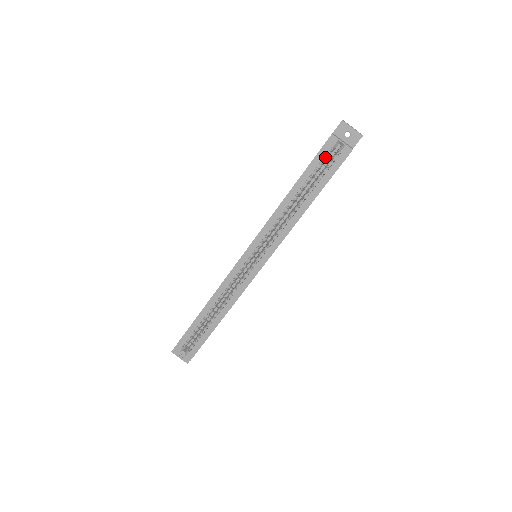
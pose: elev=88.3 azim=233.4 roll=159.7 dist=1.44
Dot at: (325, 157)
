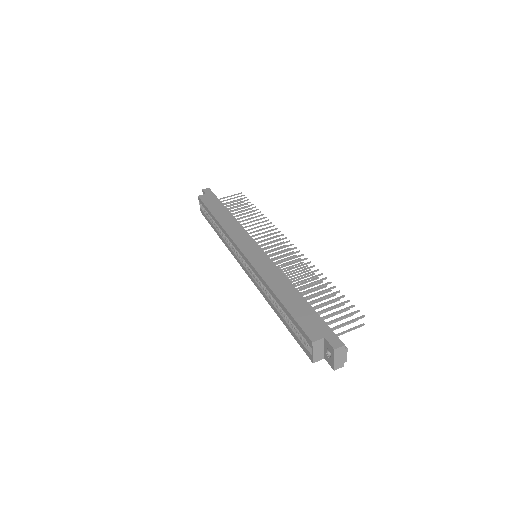
Dot at: occluded
